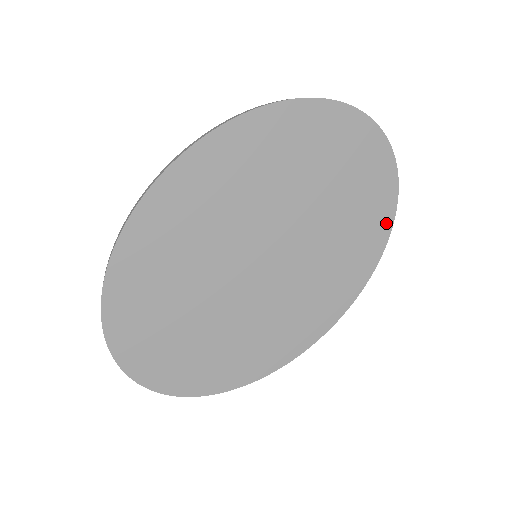
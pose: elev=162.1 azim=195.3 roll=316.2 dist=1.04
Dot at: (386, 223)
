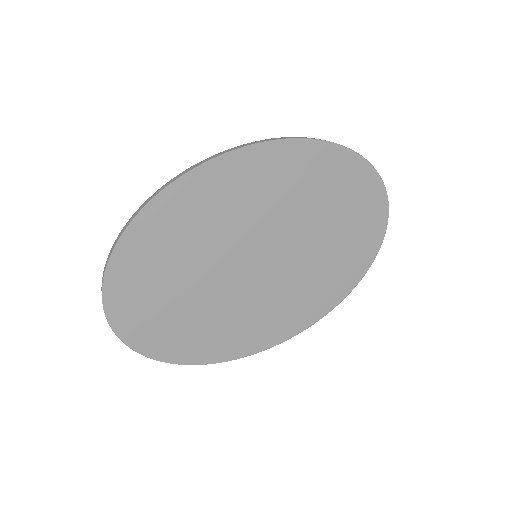
Dot at: (362, 269)
